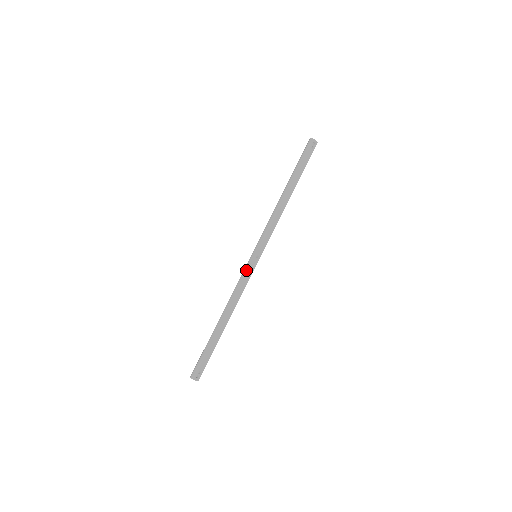
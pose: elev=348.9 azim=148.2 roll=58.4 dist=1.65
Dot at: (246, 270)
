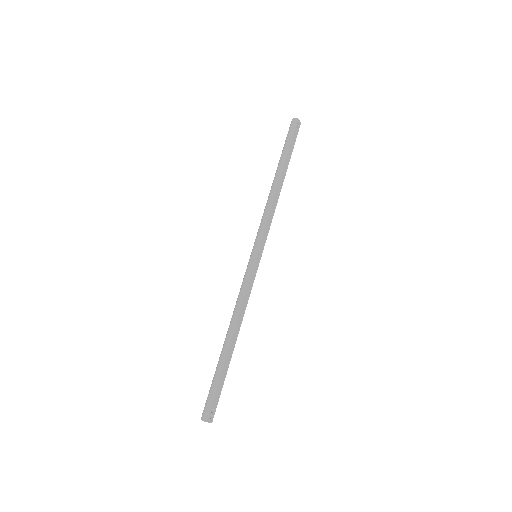
Dot at: (249, 274)
